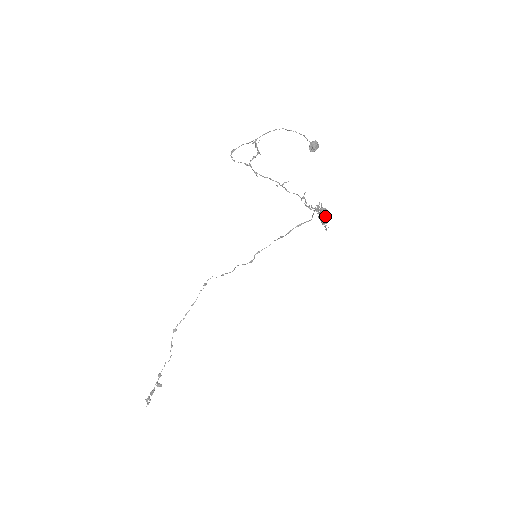
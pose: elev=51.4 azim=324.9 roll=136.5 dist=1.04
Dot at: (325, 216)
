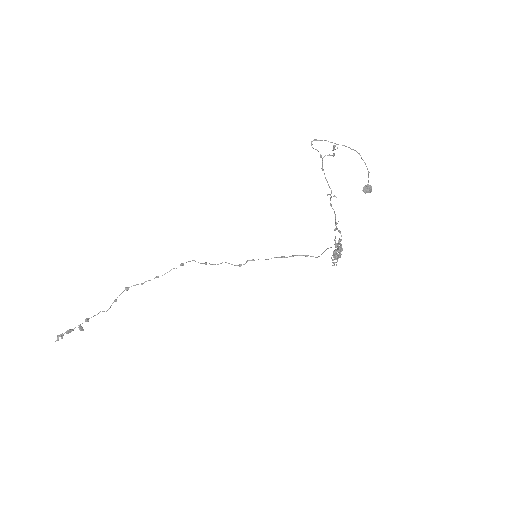
Dot at: (340, 253)
